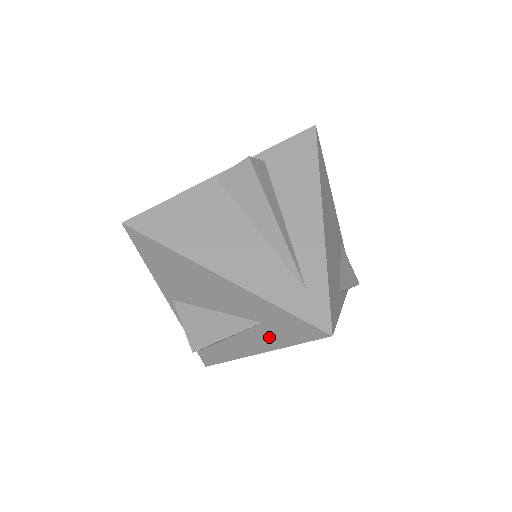
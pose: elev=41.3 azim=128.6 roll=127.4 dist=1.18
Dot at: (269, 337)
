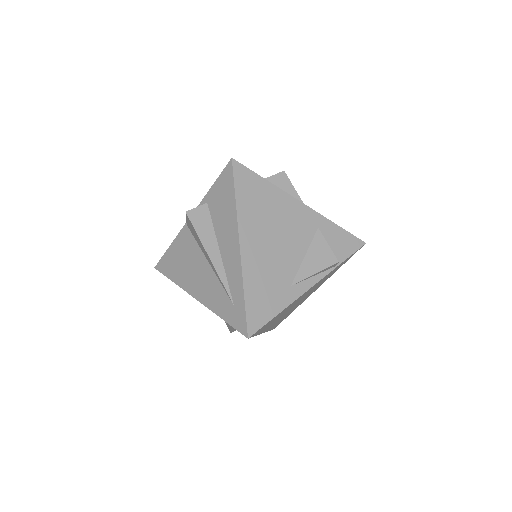
Dot at: occluded
